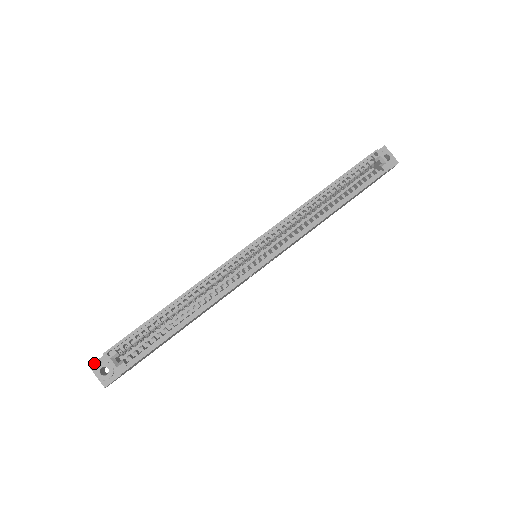
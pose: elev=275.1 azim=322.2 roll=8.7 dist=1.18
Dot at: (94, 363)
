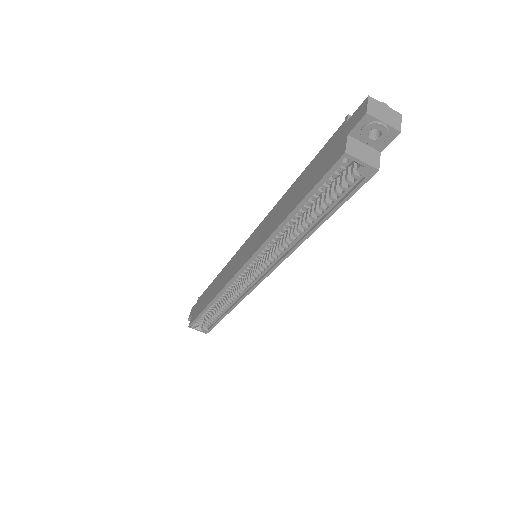
Dot at: (189, 319)
